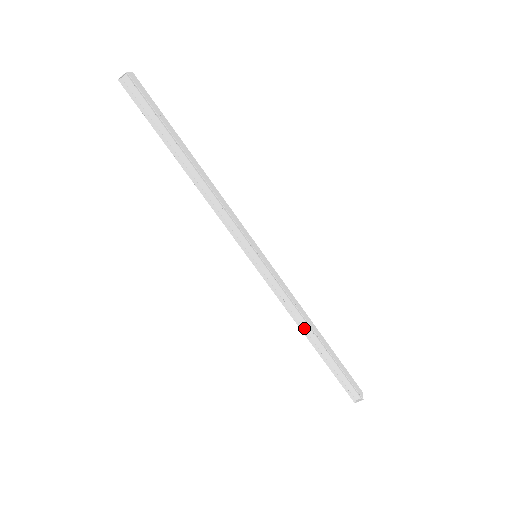
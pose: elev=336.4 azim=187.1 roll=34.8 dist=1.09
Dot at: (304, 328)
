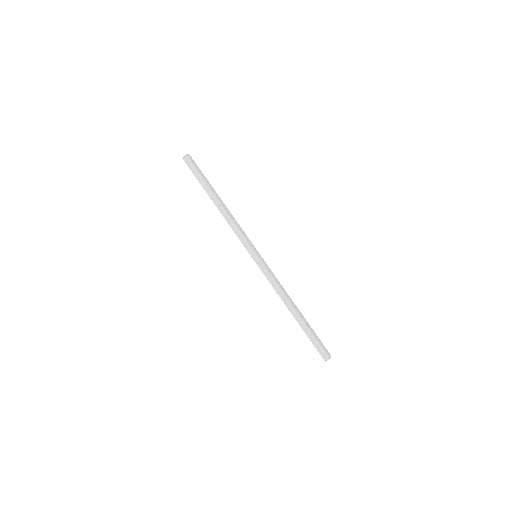
Dot at: (287, 304)
